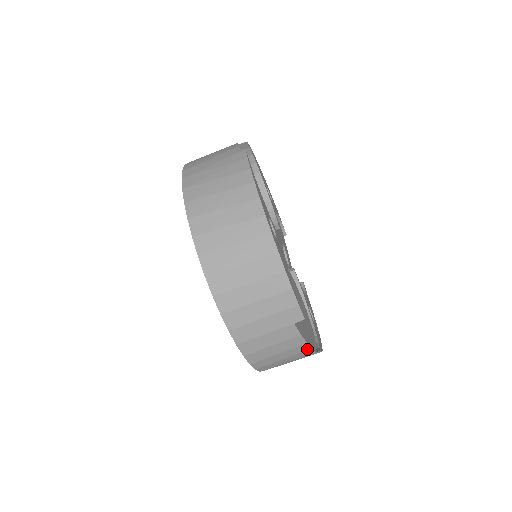
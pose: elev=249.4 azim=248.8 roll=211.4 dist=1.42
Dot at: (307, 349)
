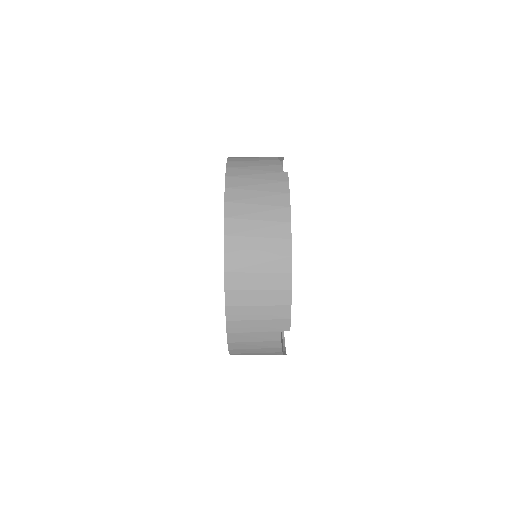
Dot at: (279, 351)
